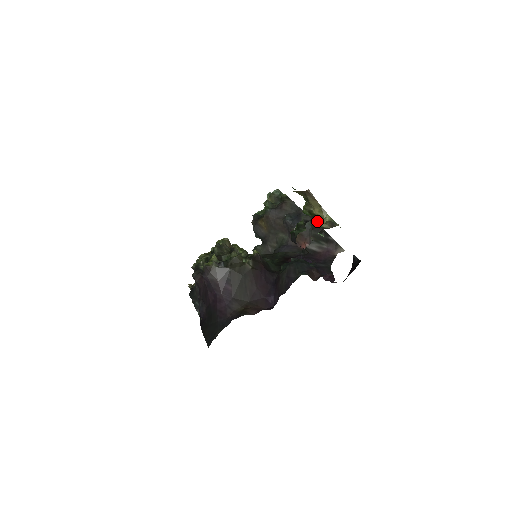
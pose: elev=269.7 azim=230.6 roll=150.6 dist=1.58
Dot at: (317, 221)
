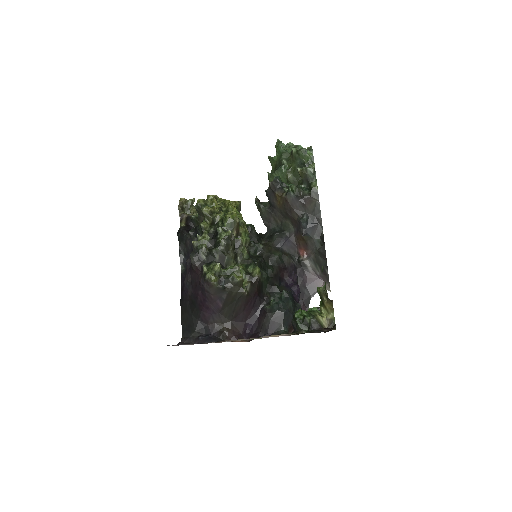
Dot at: (322, 309)
